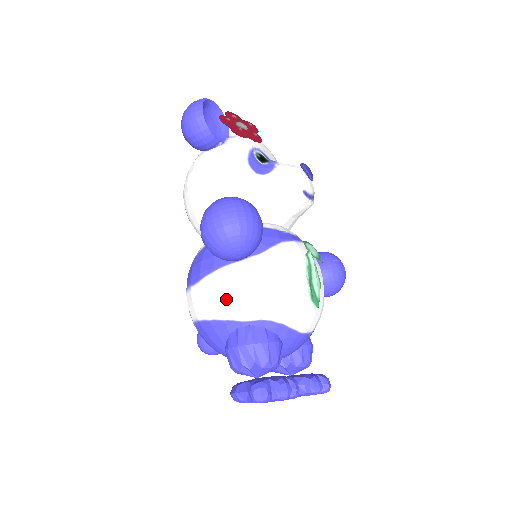
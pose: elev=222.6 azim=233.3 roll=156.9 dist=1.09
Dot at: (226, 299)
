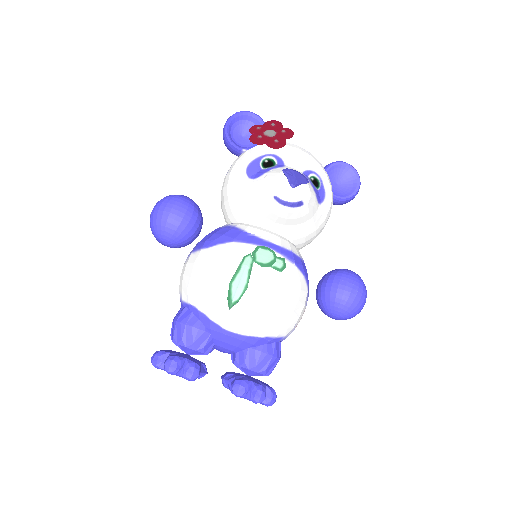
Dot at: (181, 280)
